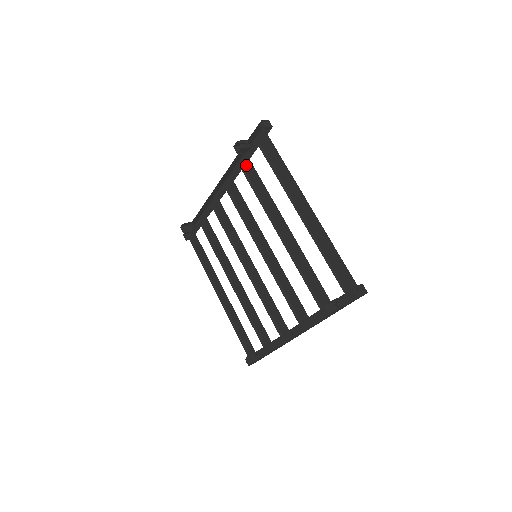
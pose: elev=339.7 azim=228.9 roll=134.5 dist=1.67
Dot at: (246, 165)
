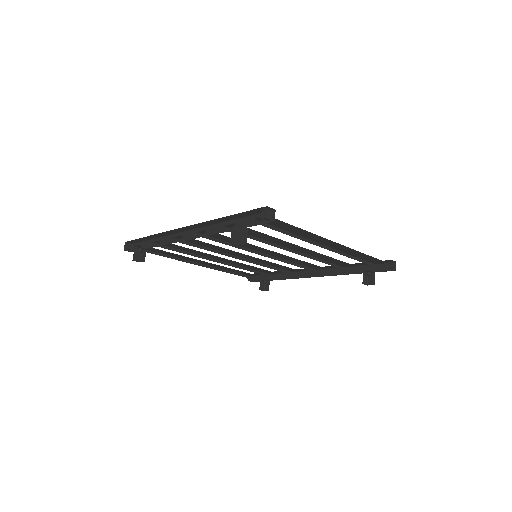
Dot at: (230, 226)
